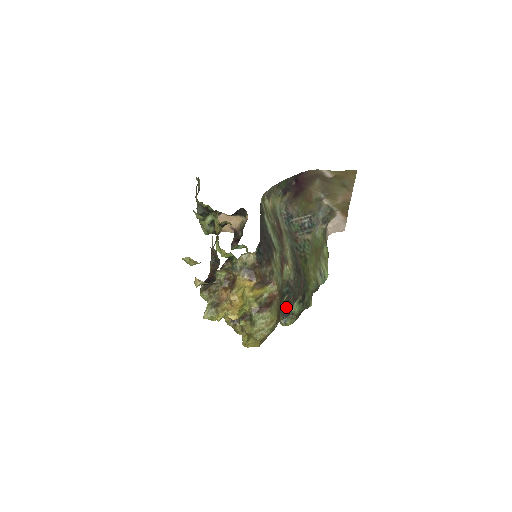
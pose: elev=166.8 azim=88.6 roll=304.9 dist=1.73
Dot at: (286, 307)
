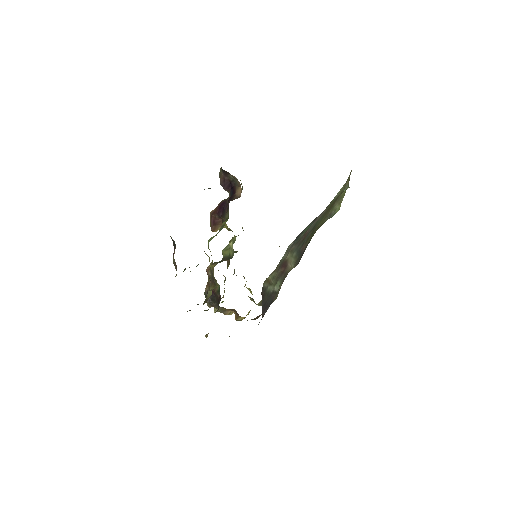
Dot at: occluded
